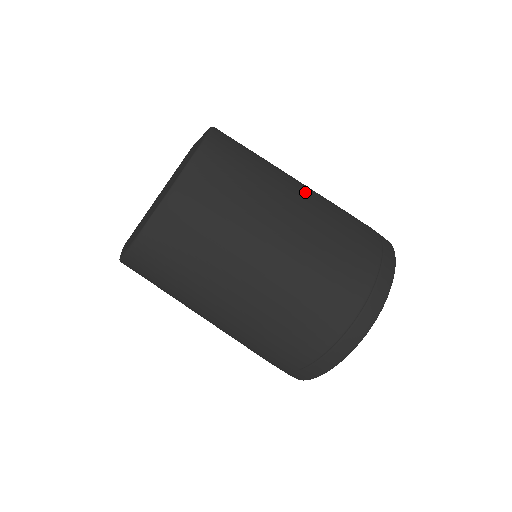
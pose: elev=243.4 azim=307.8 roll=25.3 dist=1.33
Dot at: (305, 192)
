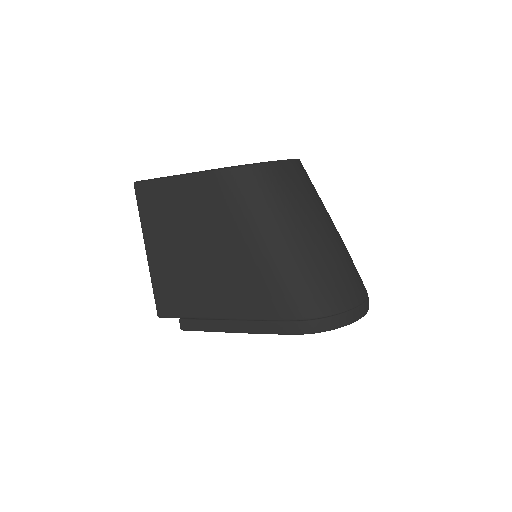
Dot at: occluded
